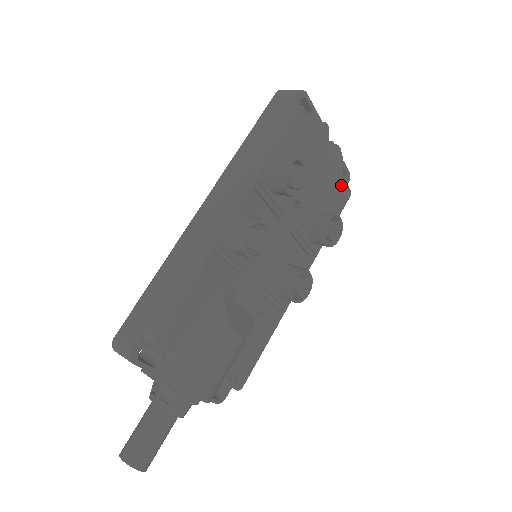
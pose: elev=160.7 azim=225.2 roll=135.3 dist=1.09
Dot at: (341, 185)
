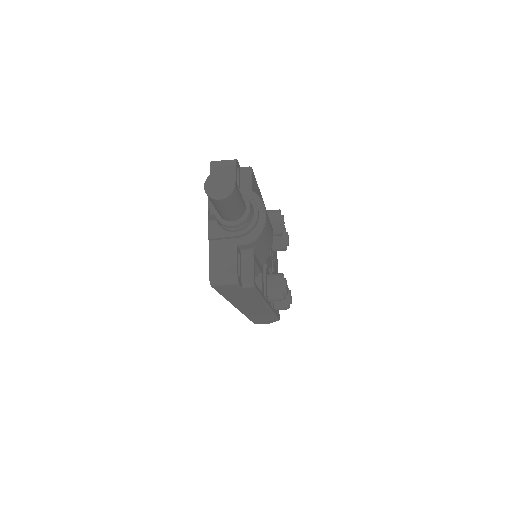
Dot at: occluded
